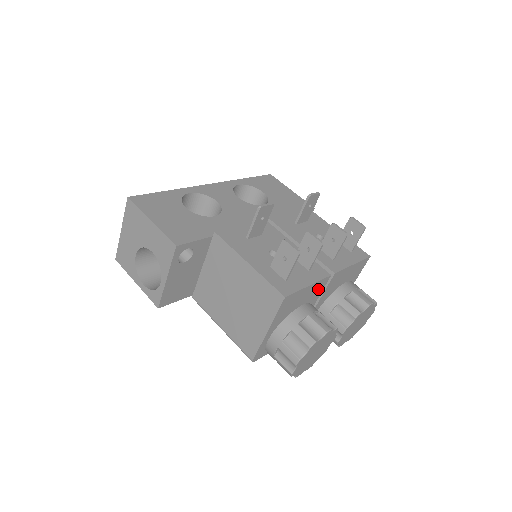
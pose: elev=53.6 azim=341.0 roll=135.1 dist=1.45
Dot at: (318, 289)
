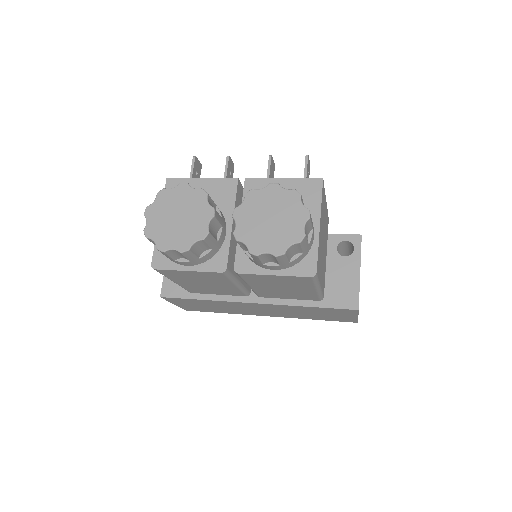
Dot at: (225, 193)
